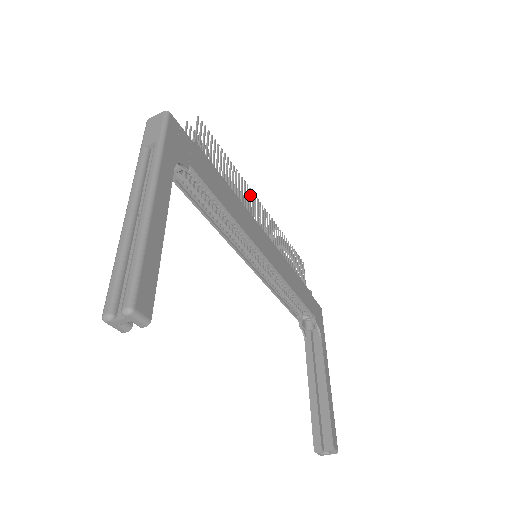
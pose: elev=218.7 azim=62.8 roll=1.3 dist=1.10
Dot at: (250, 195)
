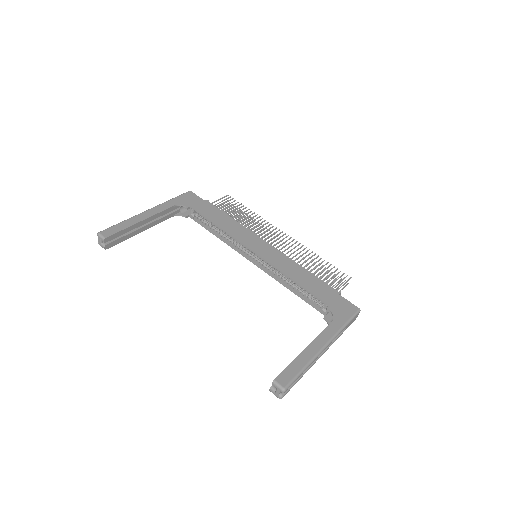
Dot at: (269, 228)
